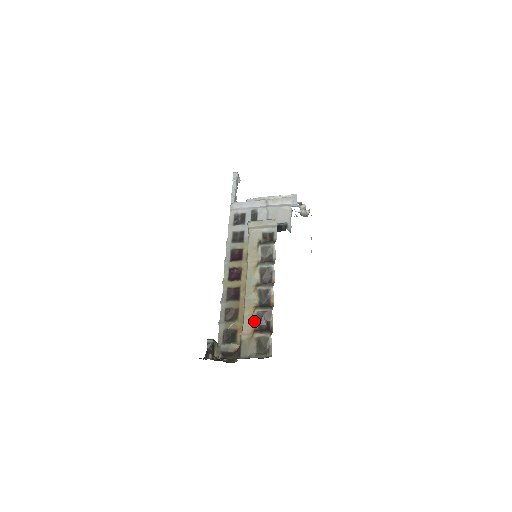
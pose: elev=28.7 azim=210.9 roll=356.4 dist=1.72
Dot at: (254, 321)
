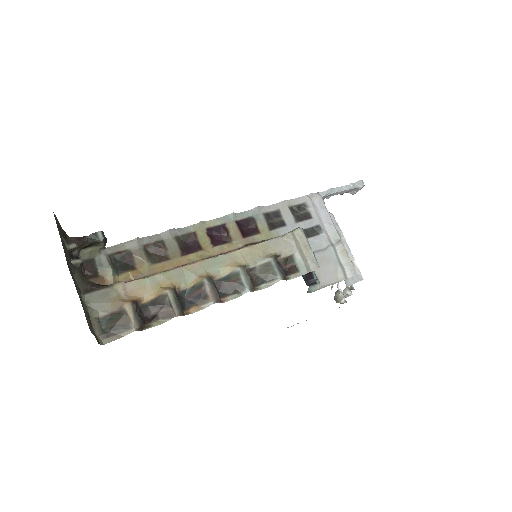
Dot at: (151, 294)
